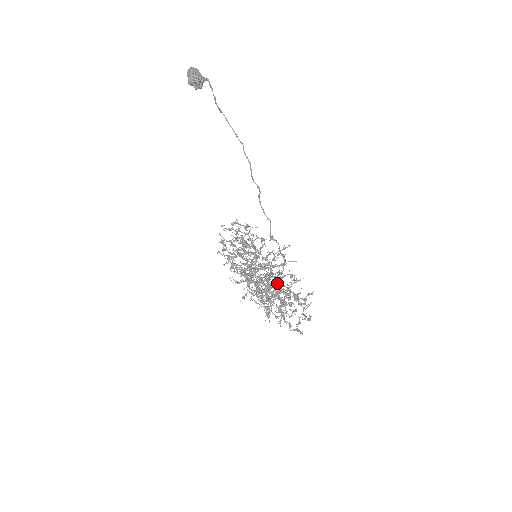
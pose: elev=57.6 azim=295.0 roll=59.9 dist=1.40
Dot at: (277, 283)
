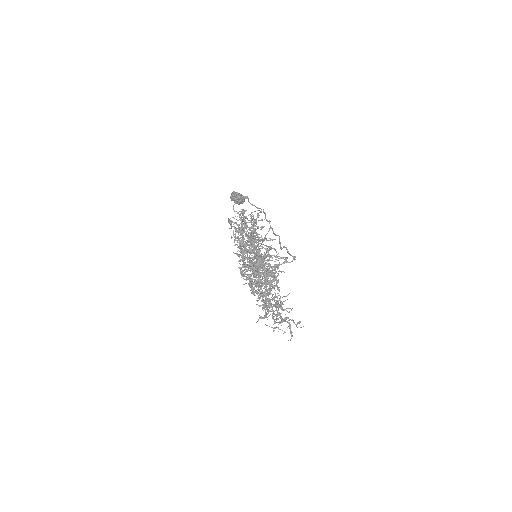
Dot at: (248, 240)
